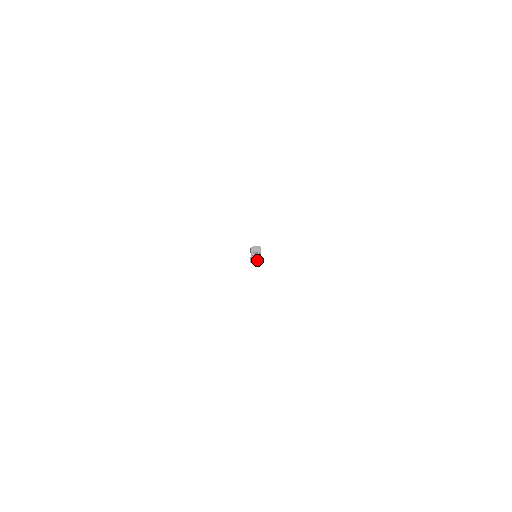
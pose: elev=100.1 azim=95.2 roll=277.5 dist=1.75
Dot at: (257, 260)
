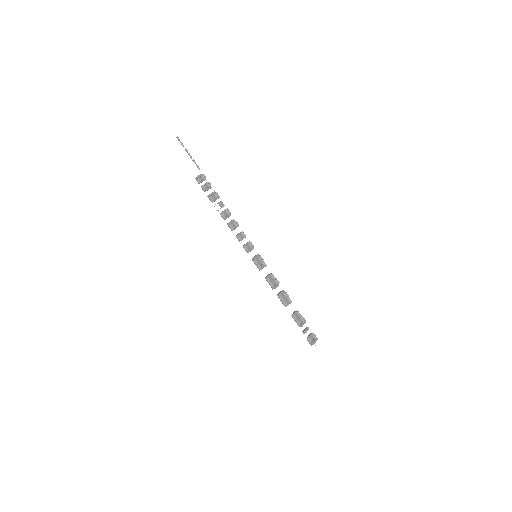
Dot at: (252, 244)
